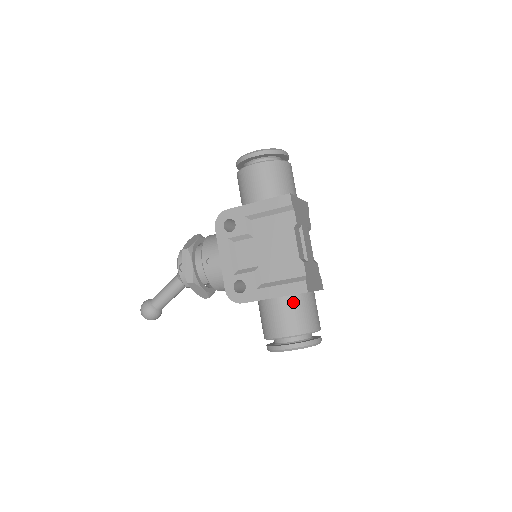
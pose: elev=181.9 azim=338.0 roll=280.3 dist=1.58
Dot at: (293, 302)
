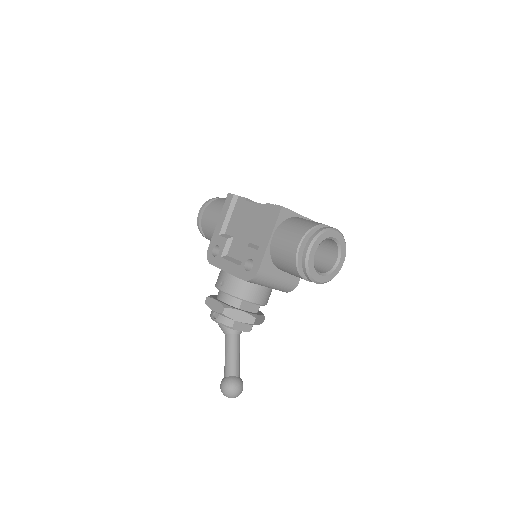
Dot at: (284, 226)
